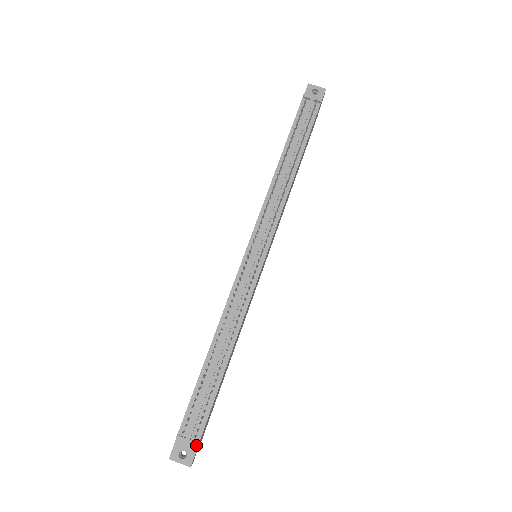
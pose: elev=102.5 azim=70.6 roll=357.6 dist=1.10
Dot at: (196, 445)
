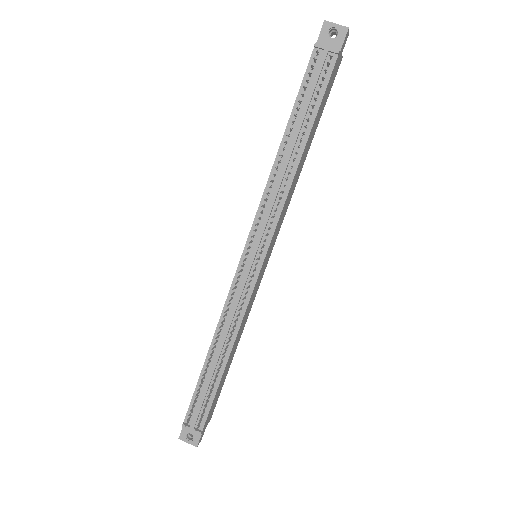
Dot at: (199, 434)
